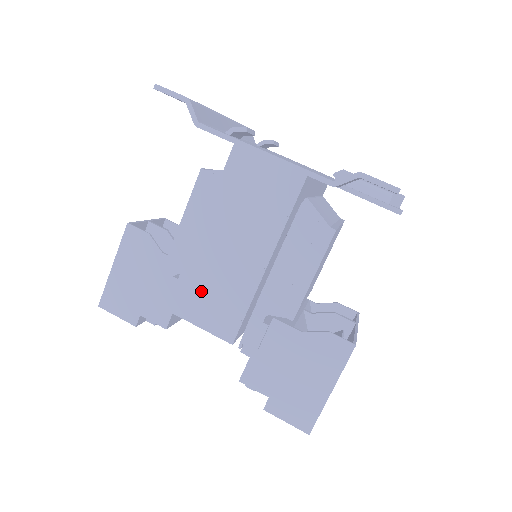
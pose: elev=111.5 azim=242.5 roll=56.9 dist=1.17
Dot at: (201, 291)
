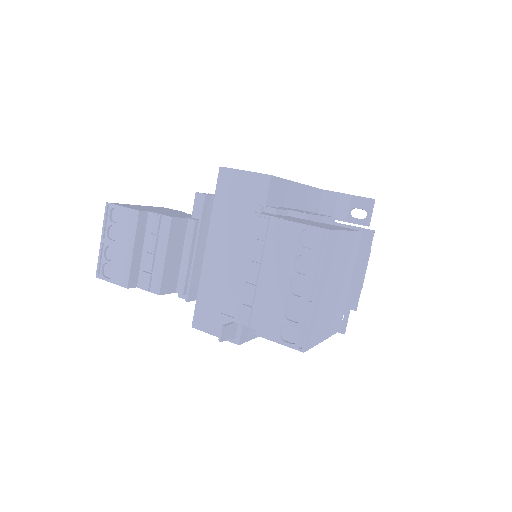
Dot at: occluded
